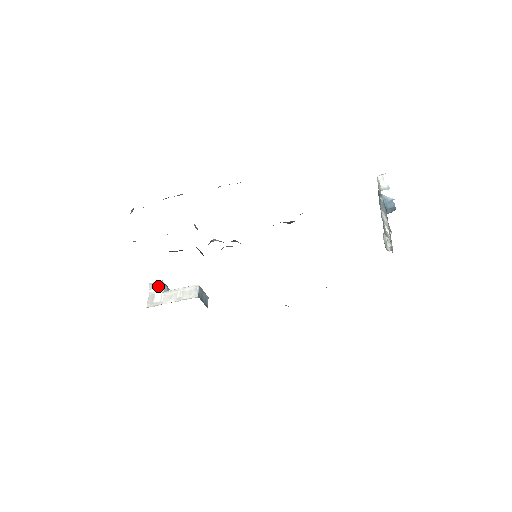
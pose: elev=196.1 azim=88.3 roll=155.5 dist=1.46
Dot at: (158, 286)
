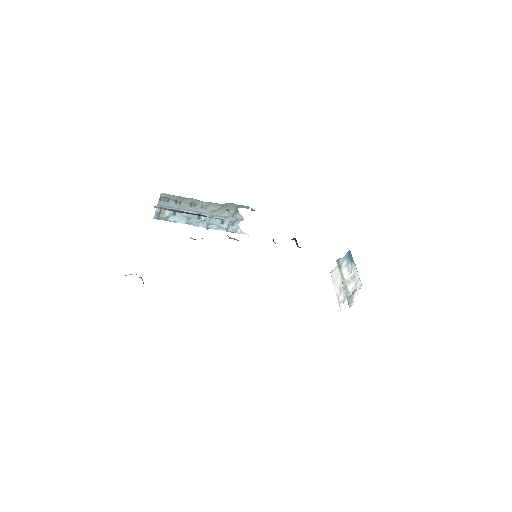
Dot at: occluded
